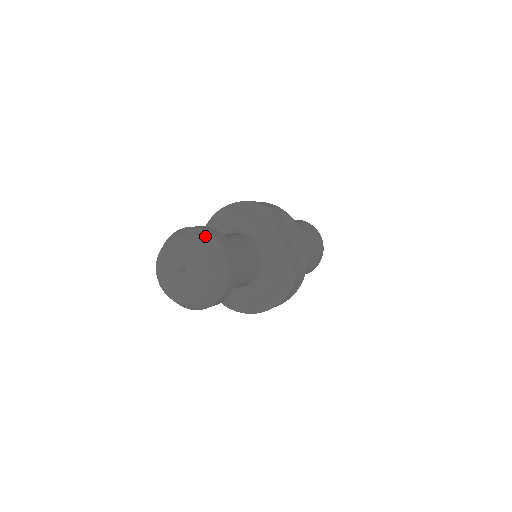
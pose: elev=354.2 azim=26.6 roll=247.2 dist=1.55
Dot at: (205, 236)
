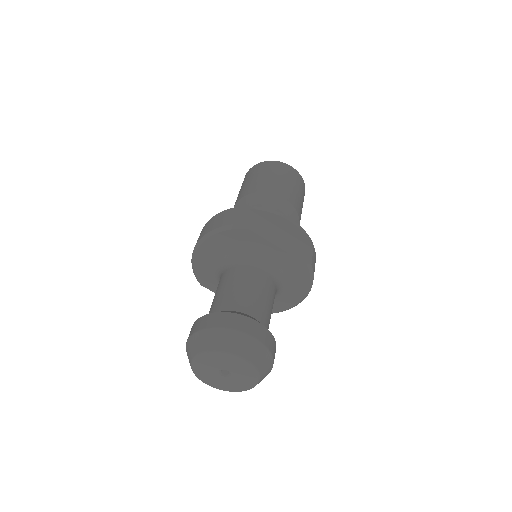
Dot at: (222, 336)
